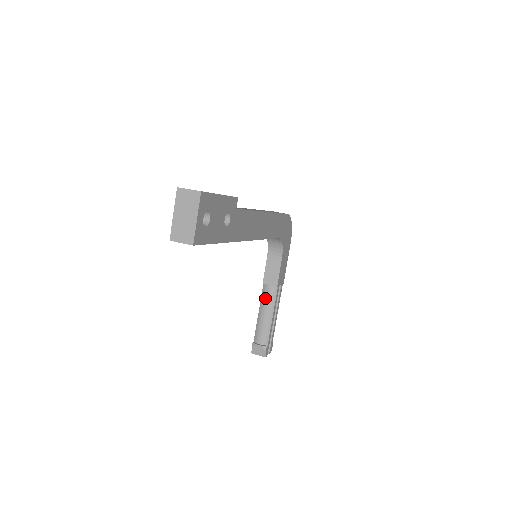
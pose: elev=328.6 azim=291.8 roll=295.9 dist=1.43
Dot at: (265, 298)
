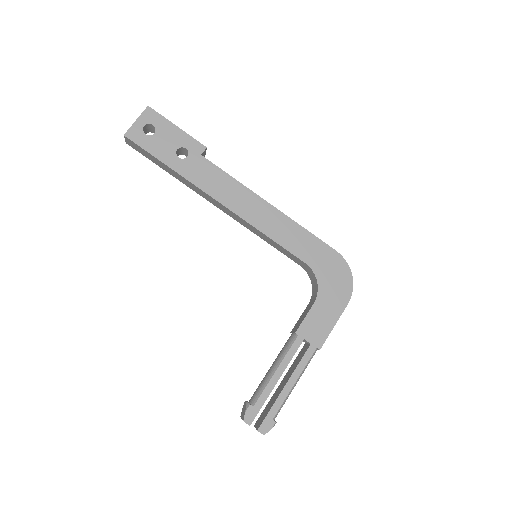
Dot at: (282, 348)
